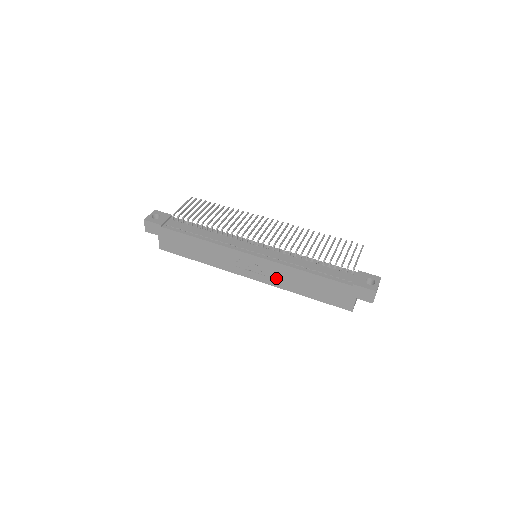
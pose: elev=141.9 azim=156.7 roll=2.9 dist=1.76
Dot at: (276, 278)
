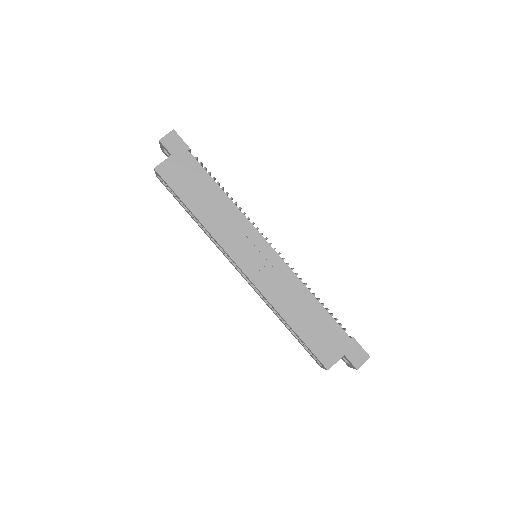
Dot at: (274, 286)
